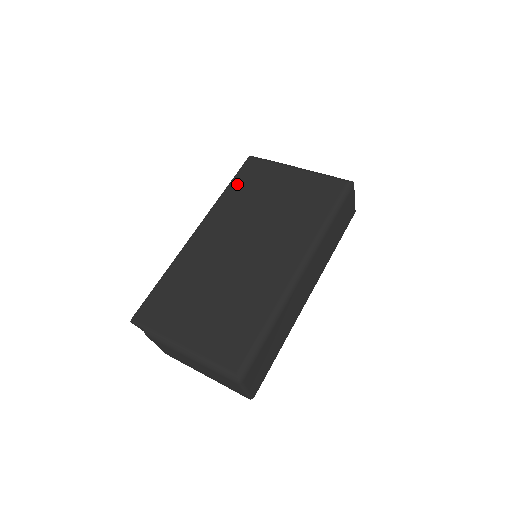
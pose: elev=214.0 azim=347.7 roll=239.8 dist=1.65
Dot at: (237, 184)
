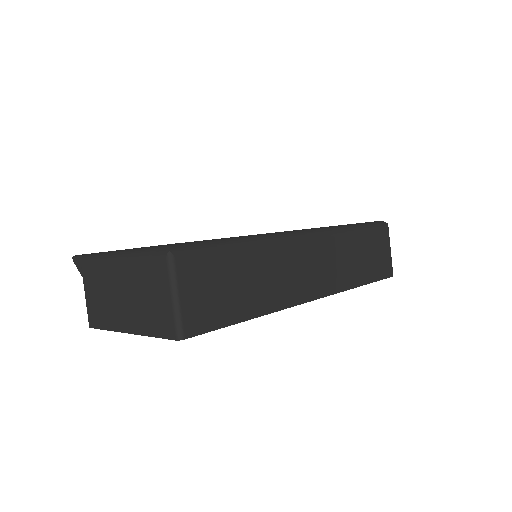
Dot at: occluded
